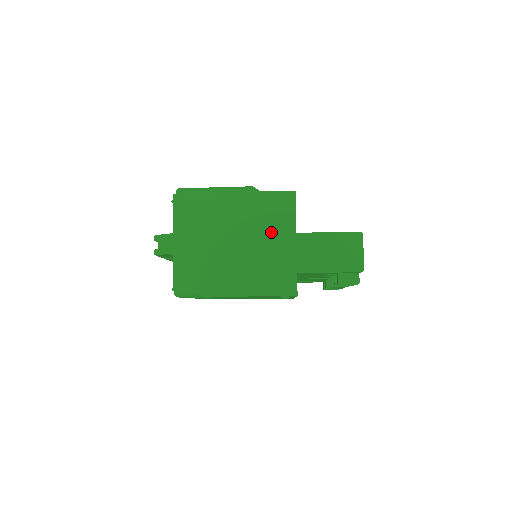
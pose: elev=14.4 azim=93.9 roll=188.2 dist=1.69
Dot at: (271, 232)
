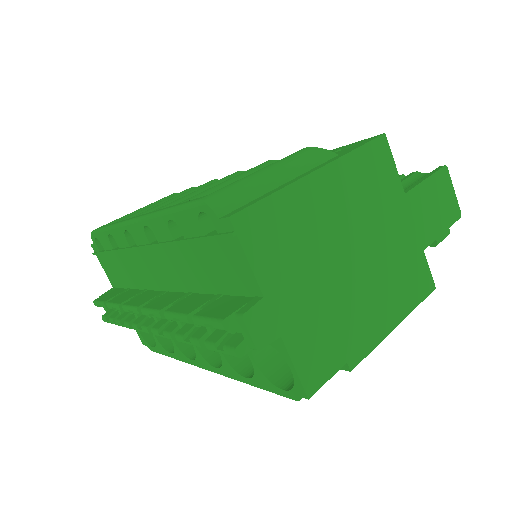
Dot at: (384, 214)
